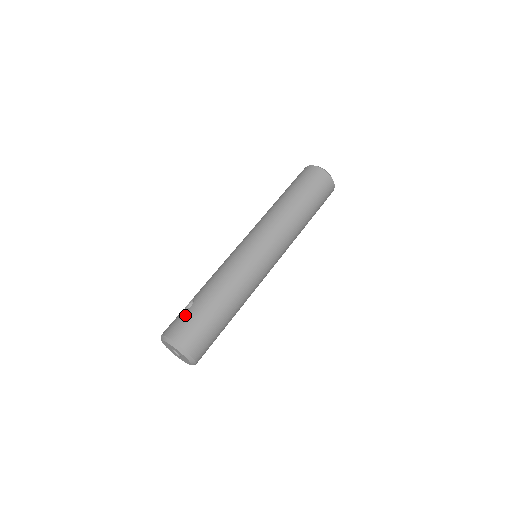
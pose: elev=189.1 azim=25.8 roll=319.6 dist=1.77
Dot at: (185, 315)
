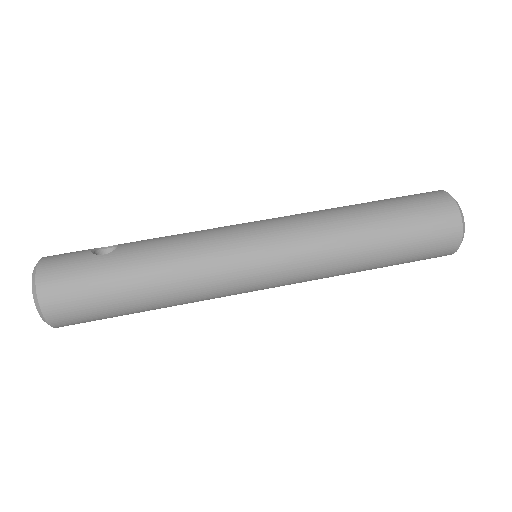
Dot at: (83, 260)
